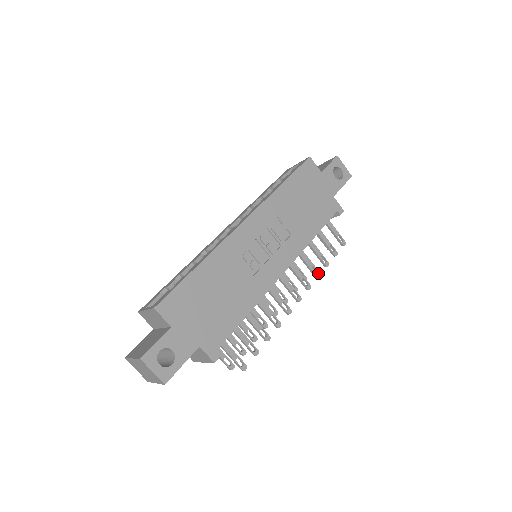
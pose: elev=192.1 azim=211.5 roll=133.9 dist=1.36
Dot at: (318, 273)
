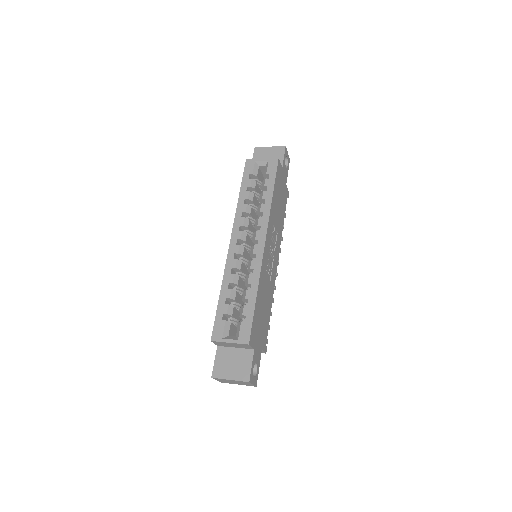
Dot at: (280, 249)
